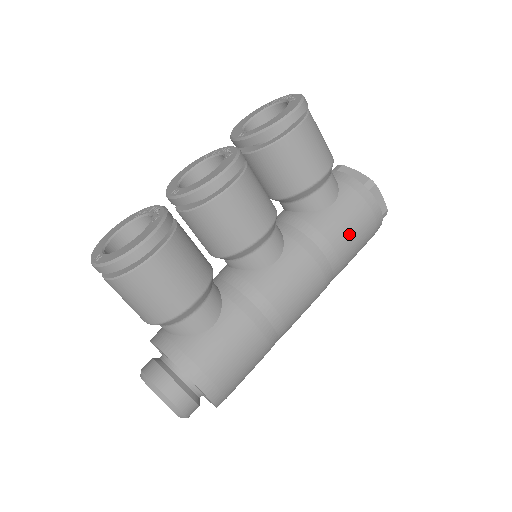
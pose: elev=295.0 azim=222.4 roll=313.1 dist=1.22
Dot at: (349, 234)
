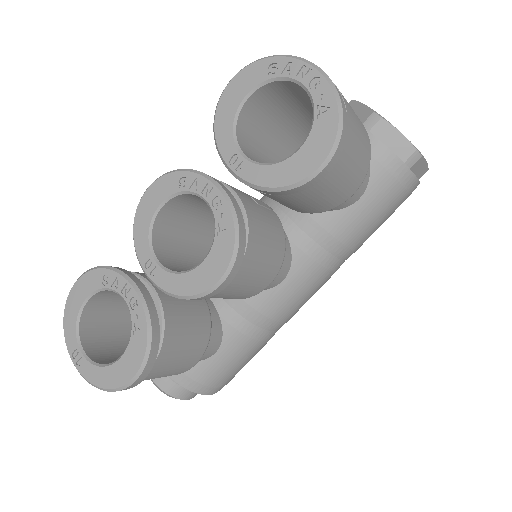
Dot at: (373, 228)
